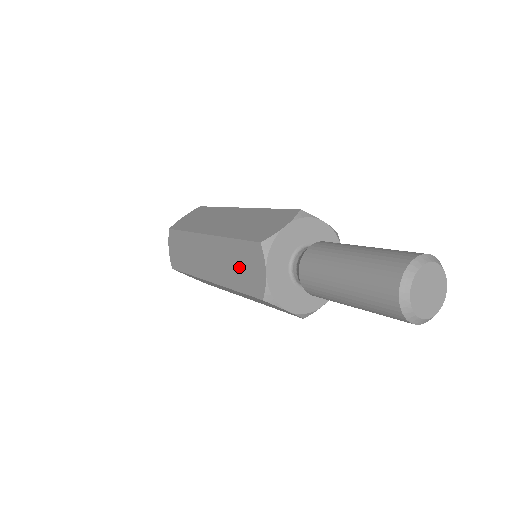
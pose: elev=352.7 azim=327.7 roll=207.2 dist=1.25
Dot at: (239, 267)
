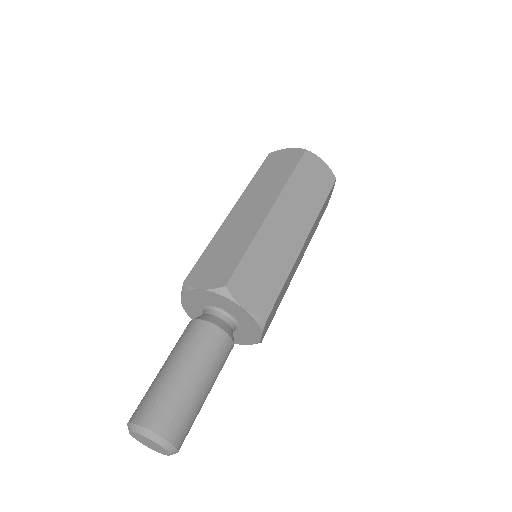
Dot at: occluded
